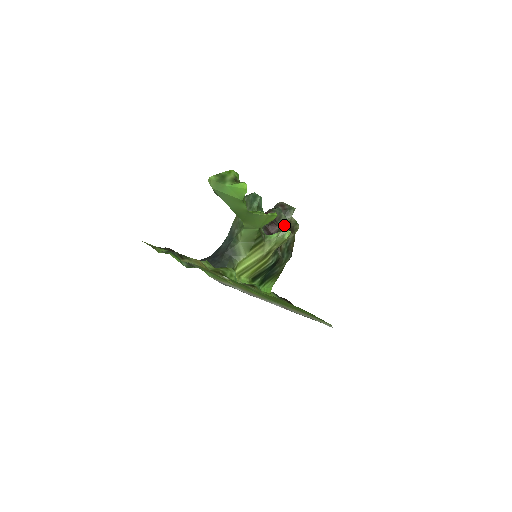
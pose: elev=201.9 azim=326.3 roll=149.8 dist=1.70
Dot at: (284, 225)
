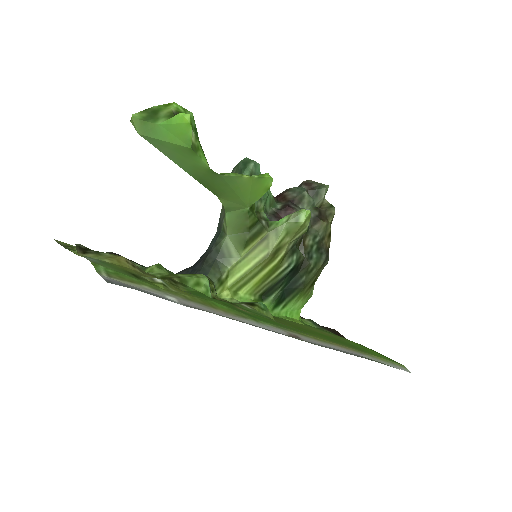
Dot at: occluded
